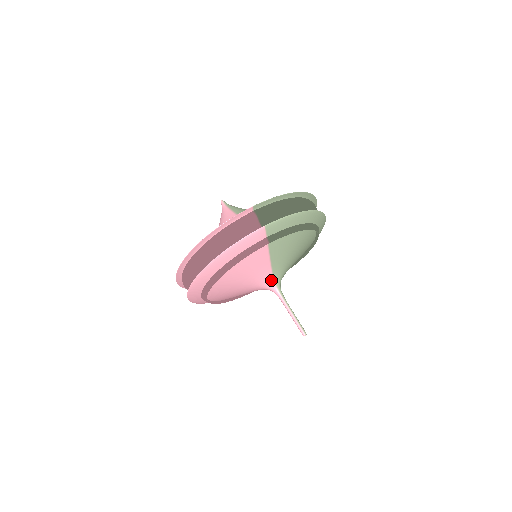
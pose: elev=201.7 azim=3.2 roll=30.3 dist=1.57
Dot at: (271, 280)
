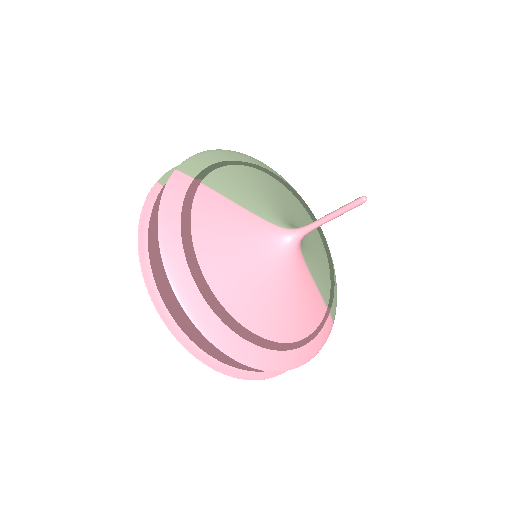
Dot at: (275, 229)
